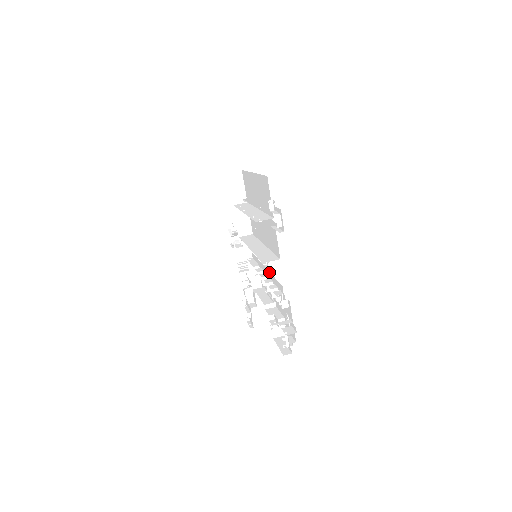
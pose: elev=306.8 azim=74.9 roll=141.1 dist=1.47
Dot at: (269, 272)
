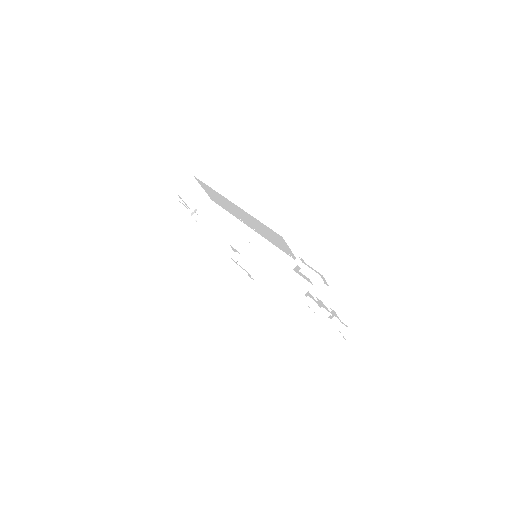
Dot at: occluded
